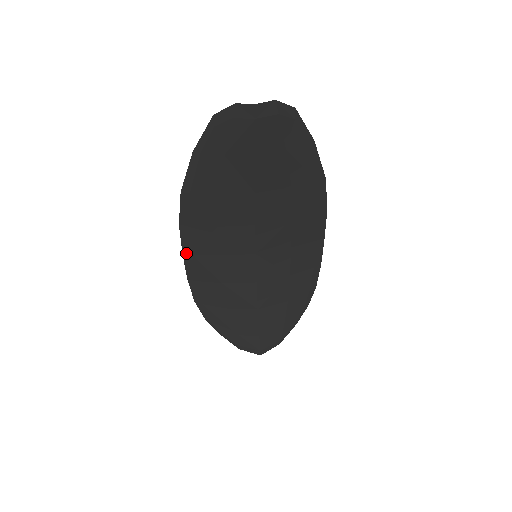
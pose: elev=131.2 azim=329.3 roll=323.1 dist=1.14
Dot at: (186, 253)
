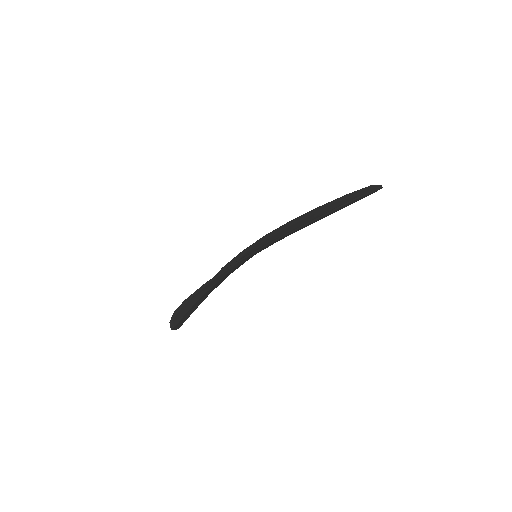
Dot at: (236, 262)
